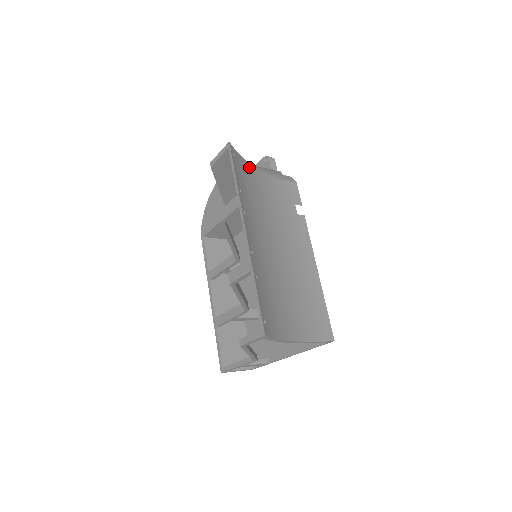
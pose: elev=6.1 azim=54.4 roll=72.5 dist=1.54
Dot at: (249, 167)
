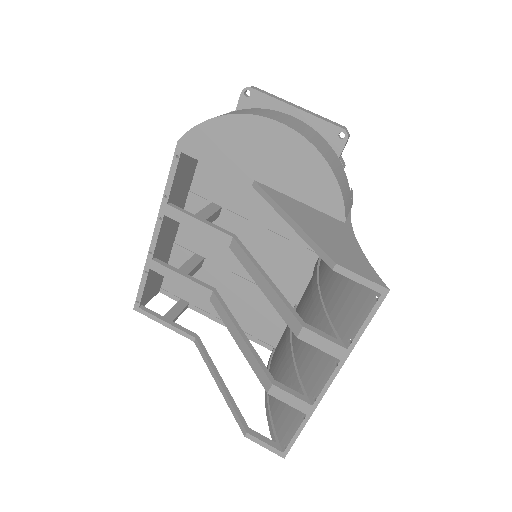
Dot at: occluded
